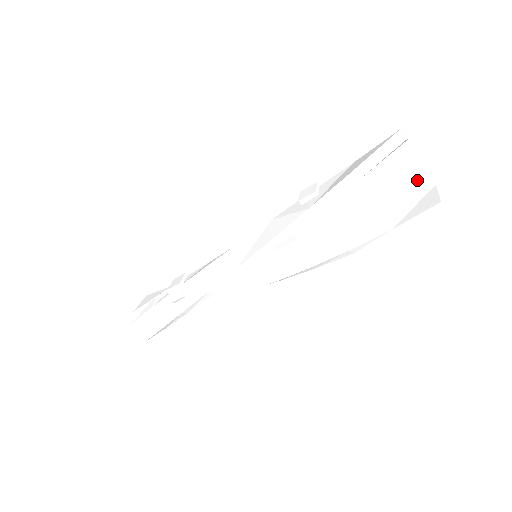
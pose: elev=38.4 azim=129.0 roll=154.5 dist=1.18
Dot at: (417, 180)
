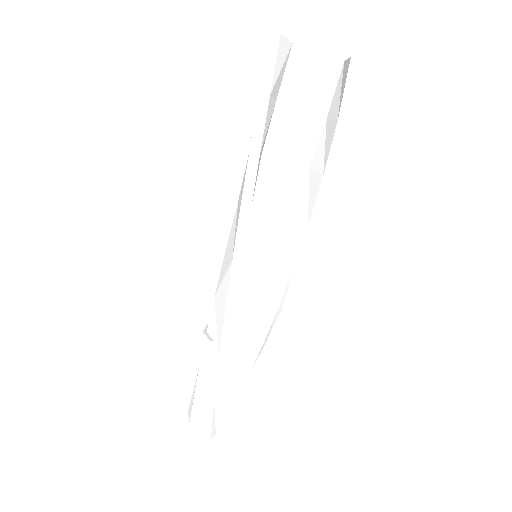
Dot at: (329, 73)
